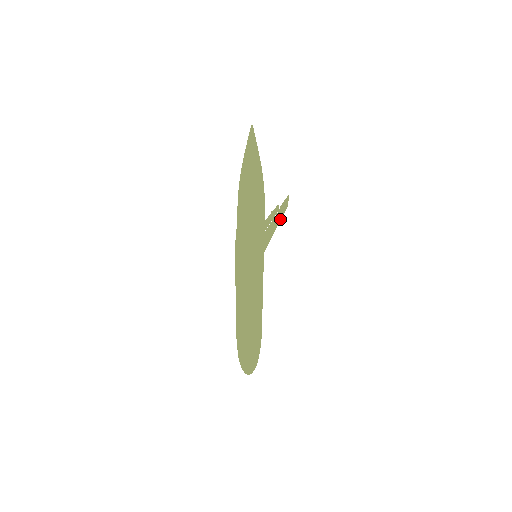
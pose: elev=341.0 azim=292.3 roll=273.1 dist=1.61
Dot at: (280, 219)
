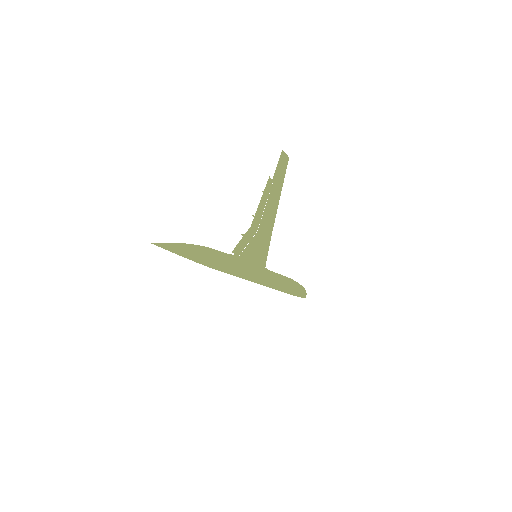
Dot at: (282, 183)
